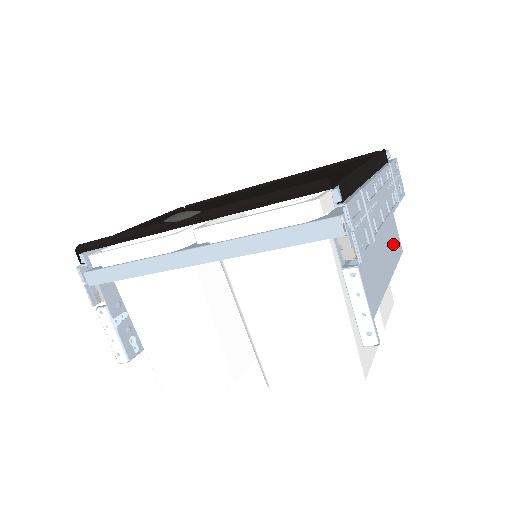
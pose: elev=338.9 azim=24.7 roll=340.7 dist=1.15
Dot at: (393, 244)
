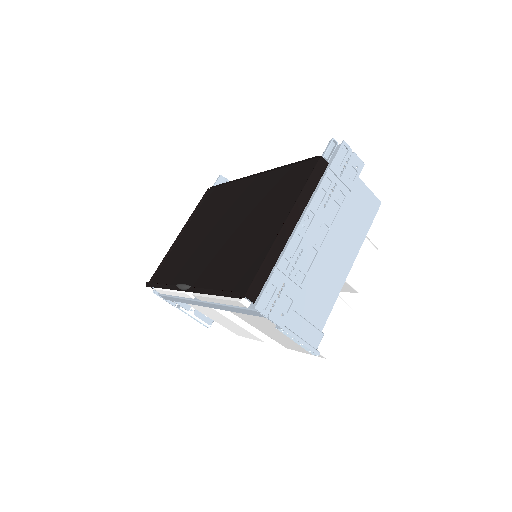
Dot at: (361, 216)
